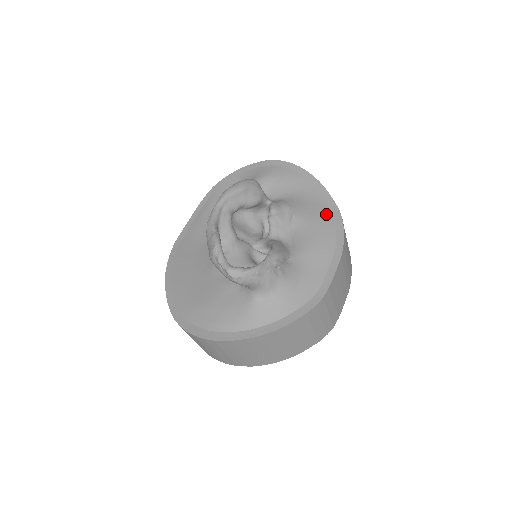
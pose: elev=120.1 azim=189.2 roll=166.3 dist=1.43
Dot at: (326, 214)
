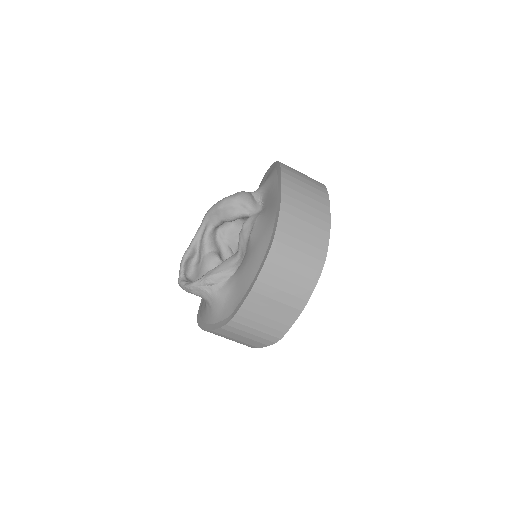
Dot at: (266, 241)
